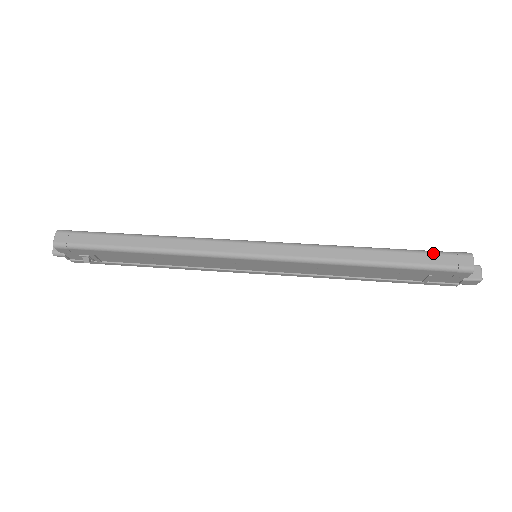
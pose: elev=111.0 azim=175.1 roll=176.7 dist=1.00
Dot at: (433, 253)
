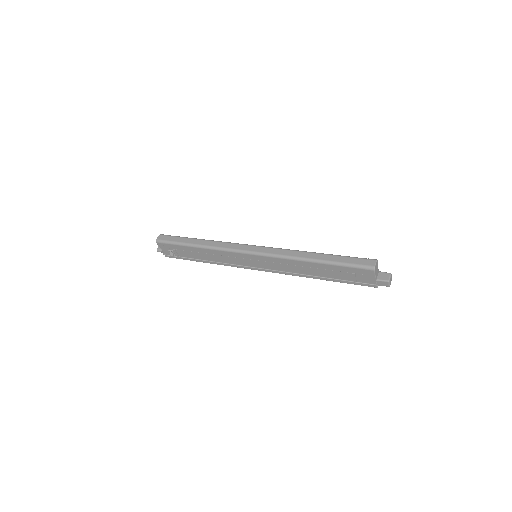
Dot at: (352, 257)
